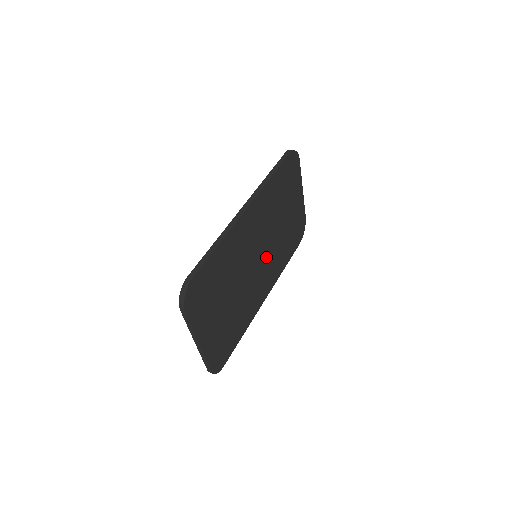
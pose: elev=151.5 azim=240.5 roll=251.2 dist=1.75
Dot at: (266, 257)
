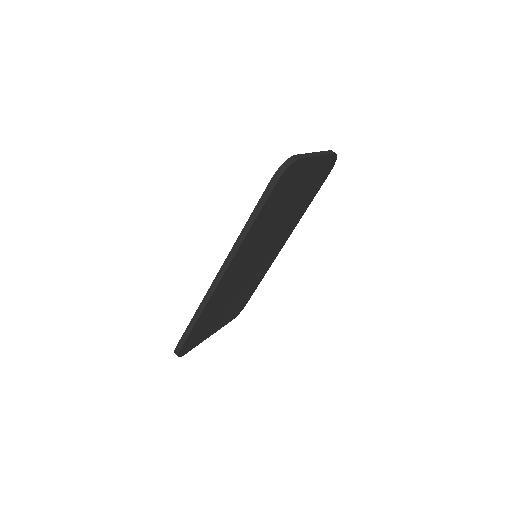
Dot at: (271, 243)
